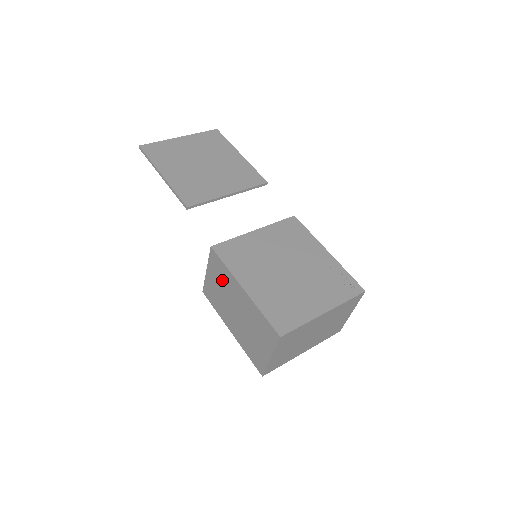
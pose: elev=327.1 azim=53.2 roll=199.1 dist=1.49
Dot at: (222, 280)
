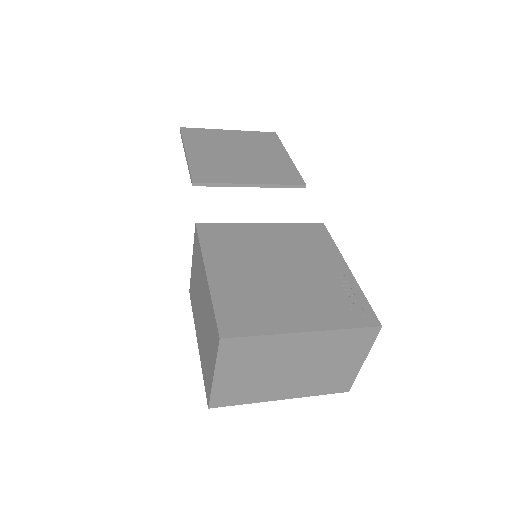
Dot at: (197, 267)
